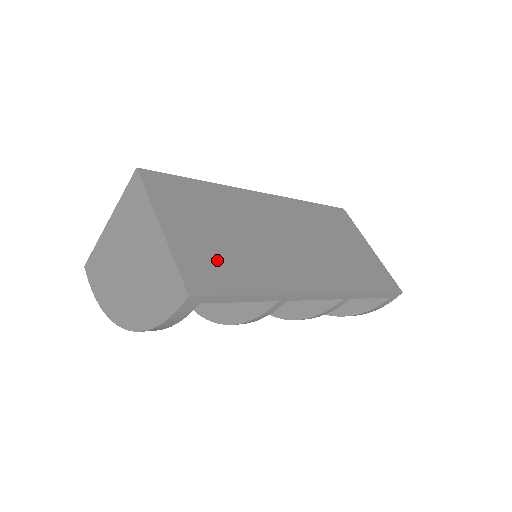
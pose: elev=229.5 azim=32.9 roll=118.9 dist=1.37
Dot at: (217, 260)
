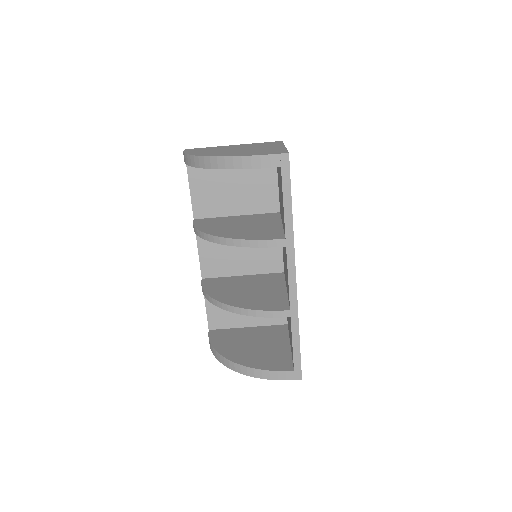
Dot at: occluded
